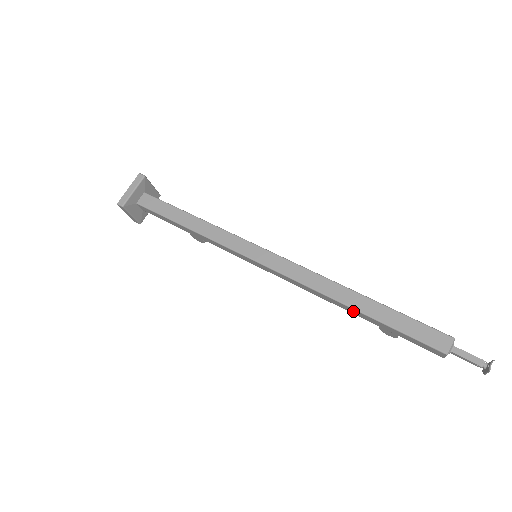
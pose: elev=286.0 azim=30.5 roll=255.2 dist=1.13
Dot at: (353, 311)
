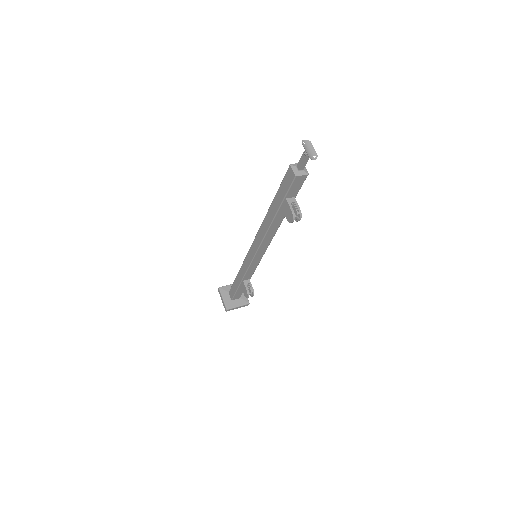
Dot at: (271, 213)
